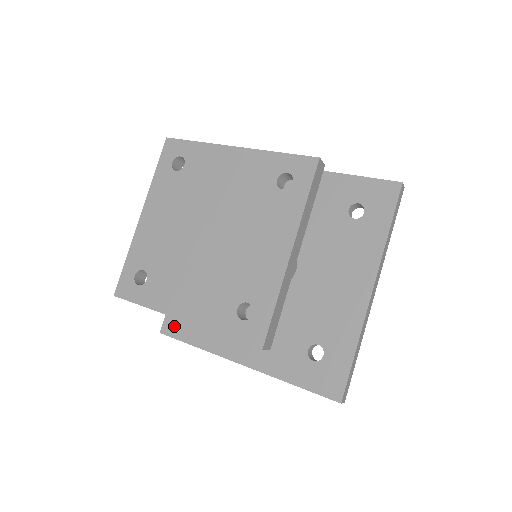
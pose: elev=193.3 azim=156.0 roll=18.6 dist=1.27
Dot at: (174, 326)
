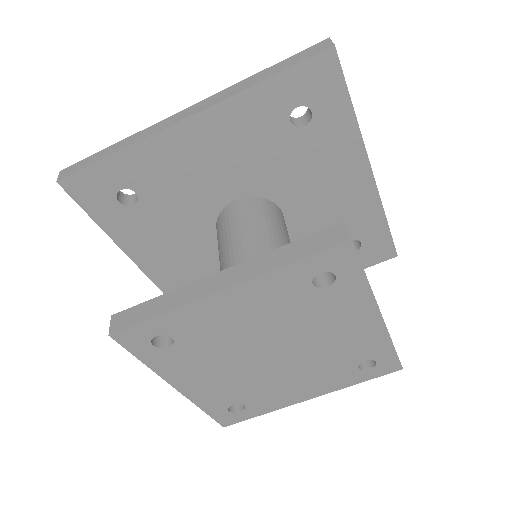
Dot at: occluded
